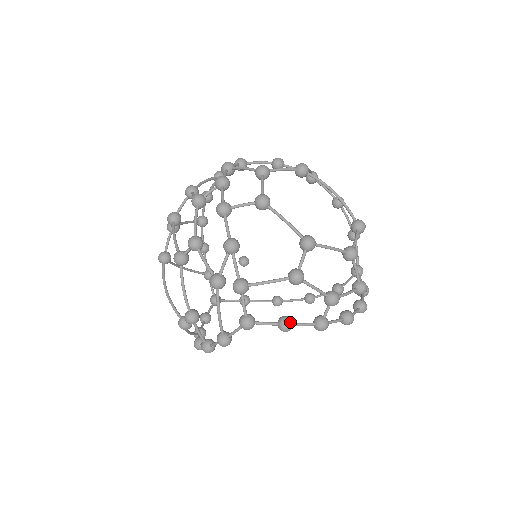
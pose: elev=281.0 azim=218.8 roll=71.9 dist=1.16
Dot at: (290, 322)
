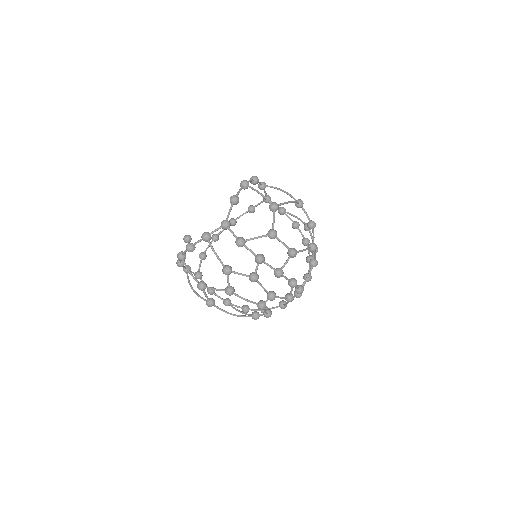
Dot at: (311, 276)
